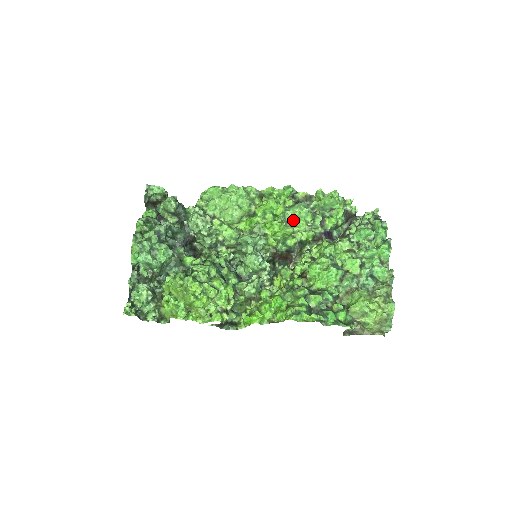
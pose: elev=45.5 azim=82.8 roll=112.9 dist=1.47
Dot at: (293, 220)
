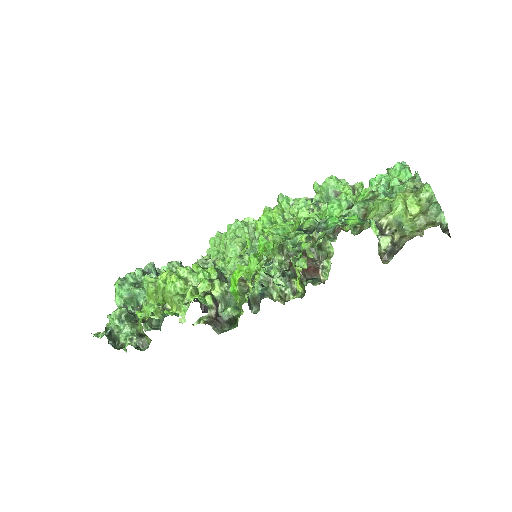
Dot at: occluded
